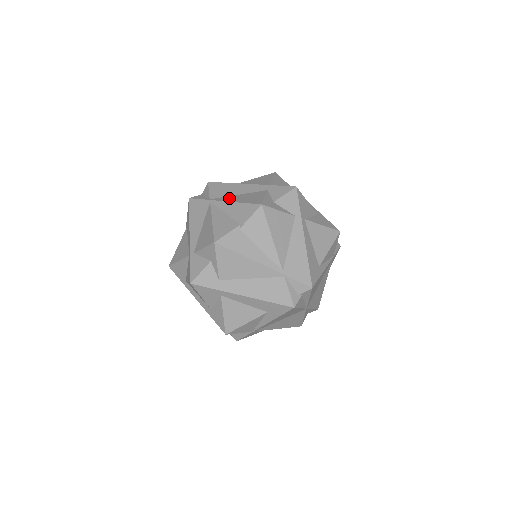
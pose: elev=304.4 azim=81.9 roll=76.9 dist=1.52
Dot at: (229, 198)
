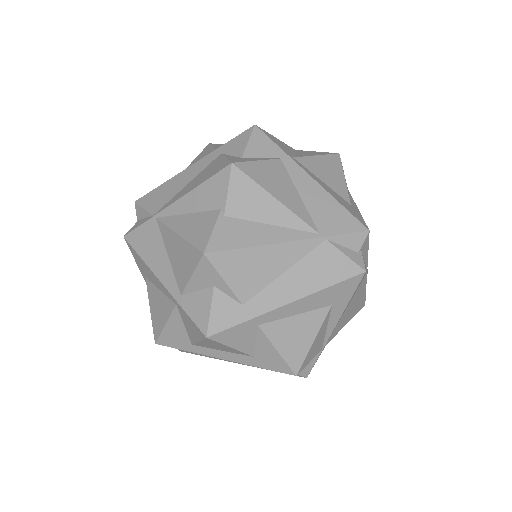
Dot at: (178, 195)
